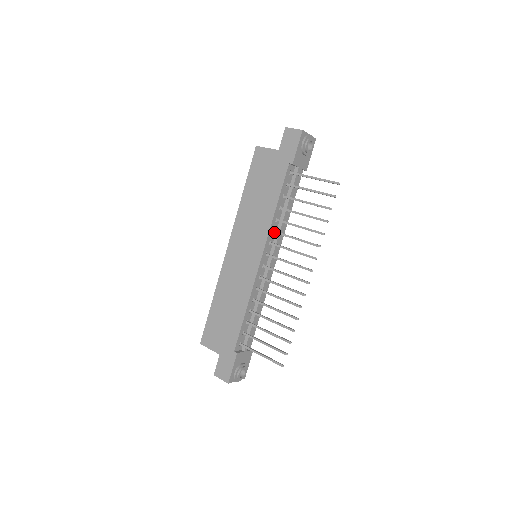
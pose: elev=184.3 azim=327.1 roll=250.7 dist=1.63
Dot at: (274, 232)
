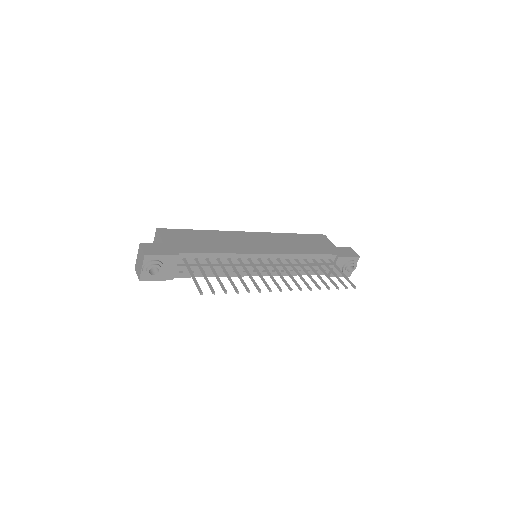
Dot at: (288, 259)
